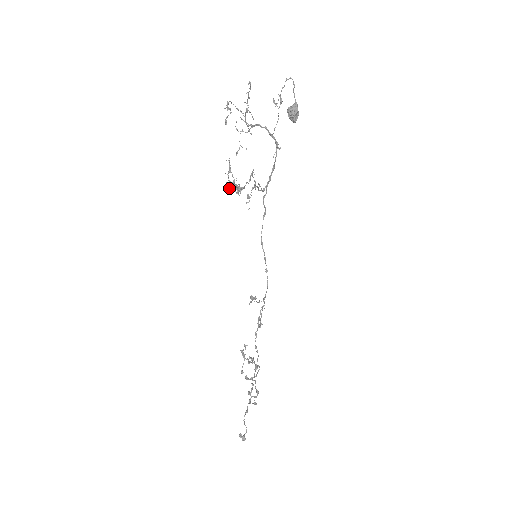
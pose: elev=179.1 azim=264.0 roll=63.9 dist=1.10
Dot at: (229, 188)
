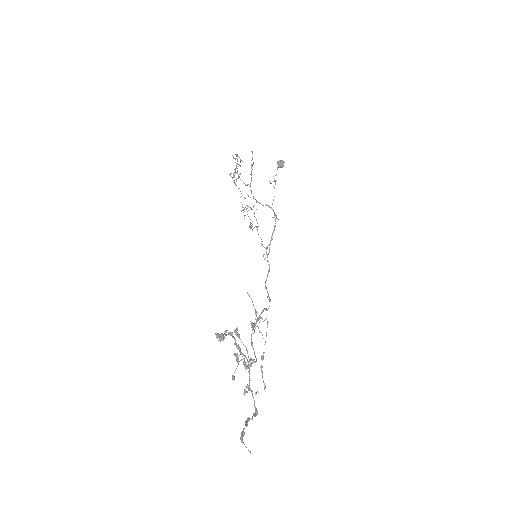
Dot at: occluded
